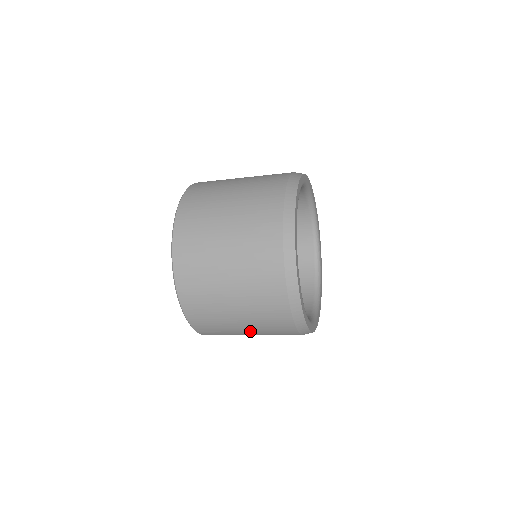
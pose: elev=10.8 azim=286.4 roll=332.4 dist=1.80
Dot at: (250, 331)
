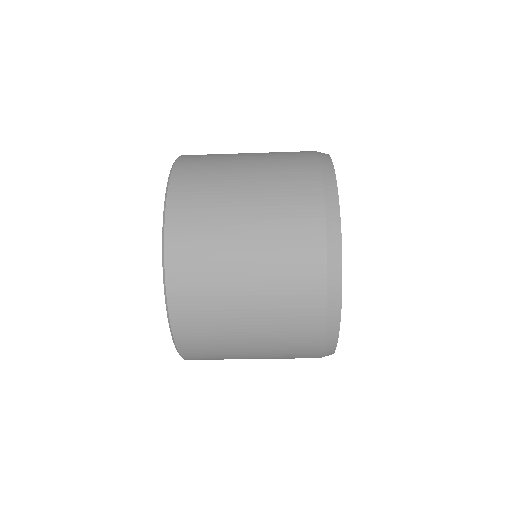
Dot at: (252, 261)
